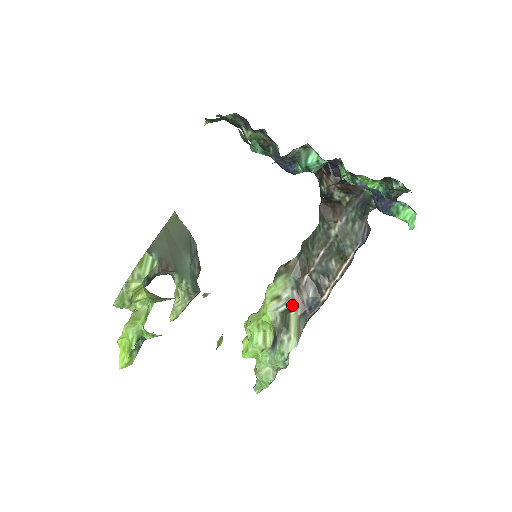
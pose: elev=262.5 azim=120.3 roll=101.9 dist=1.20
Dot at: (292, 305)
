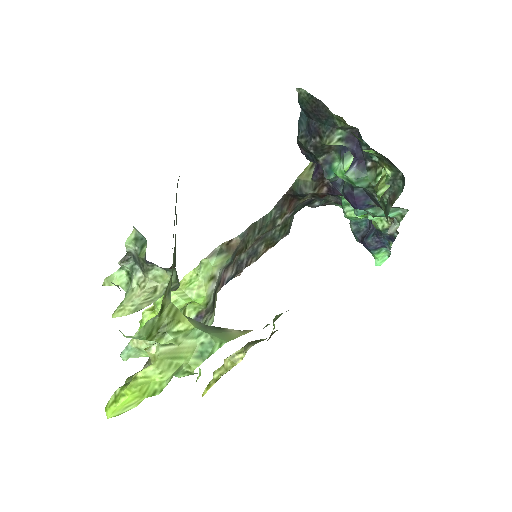
Dot at: (218, 283)
